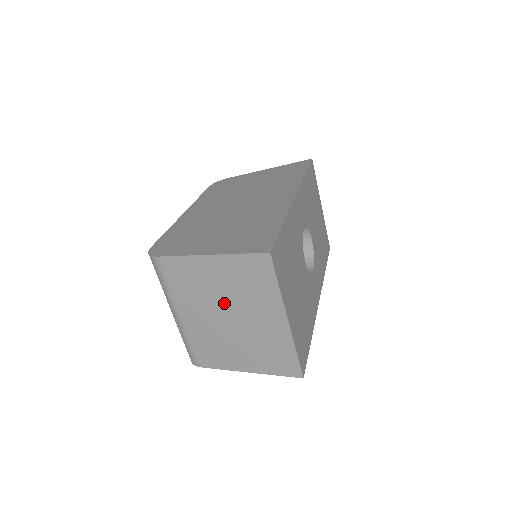
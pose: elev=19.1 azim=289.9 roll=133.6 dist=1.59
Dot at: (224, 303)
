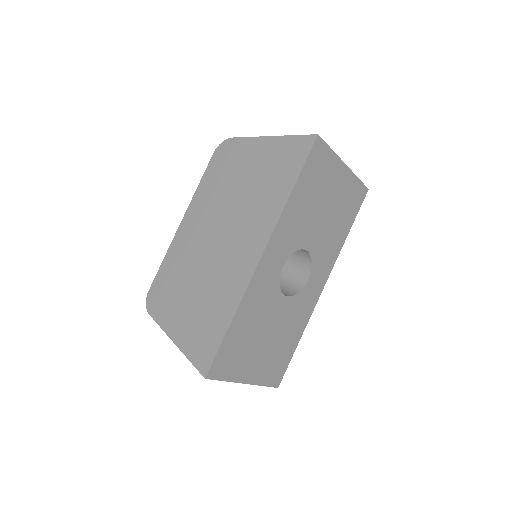
Dot at: occluded
